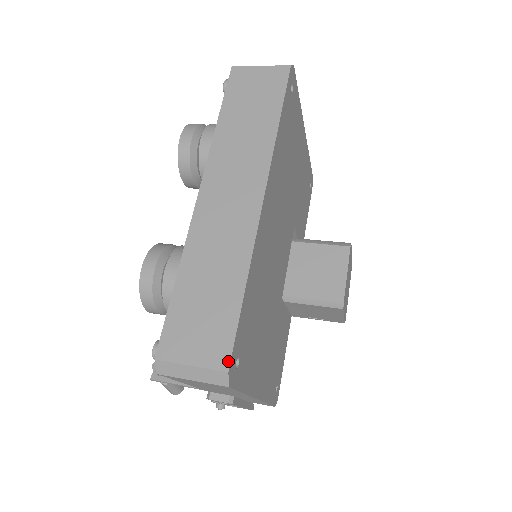
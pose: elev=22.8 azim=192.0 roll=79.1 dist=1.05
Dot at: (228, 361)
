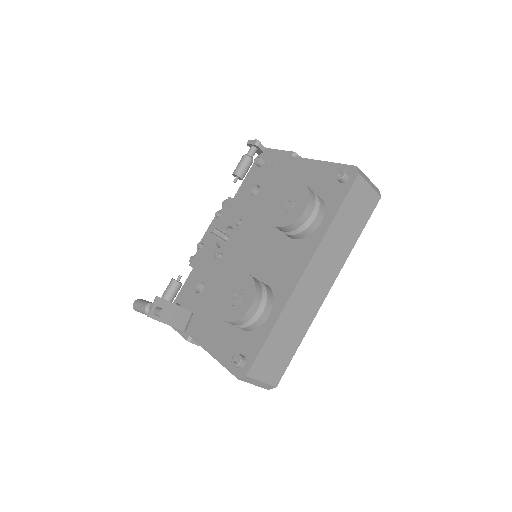
Dot at: occluded
